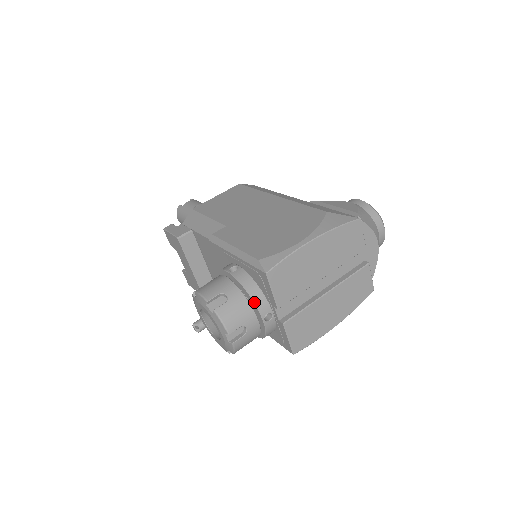
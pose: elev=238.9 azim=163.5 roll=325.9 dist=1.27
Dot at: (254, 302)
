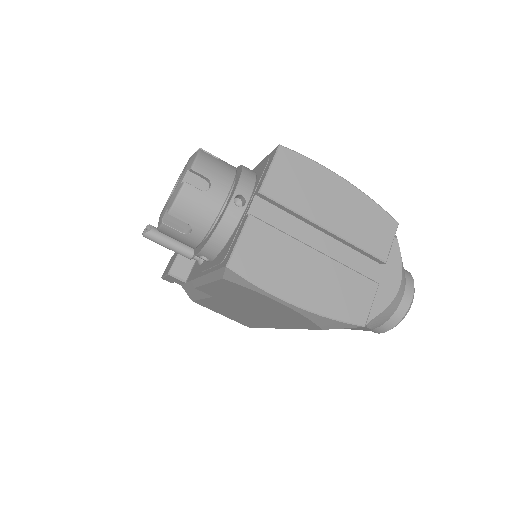
Dot at: (241, 175)
